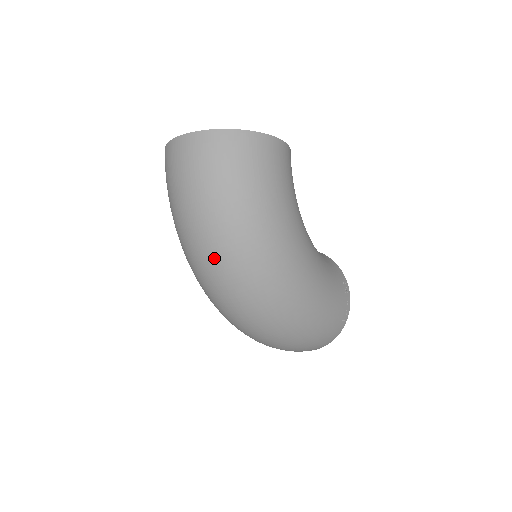
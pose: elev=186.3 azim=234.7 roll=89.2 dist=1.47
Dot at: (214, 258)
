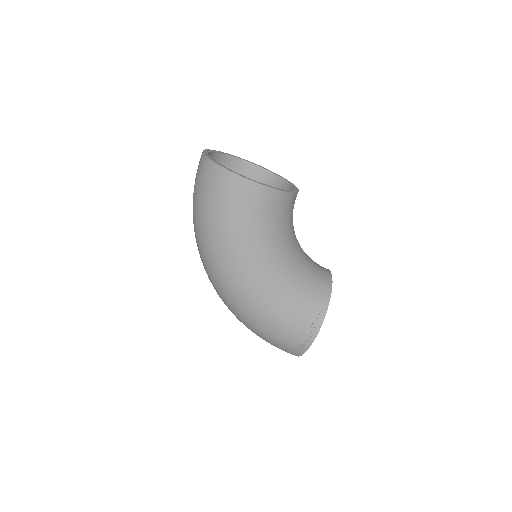
Dot at: occluded
